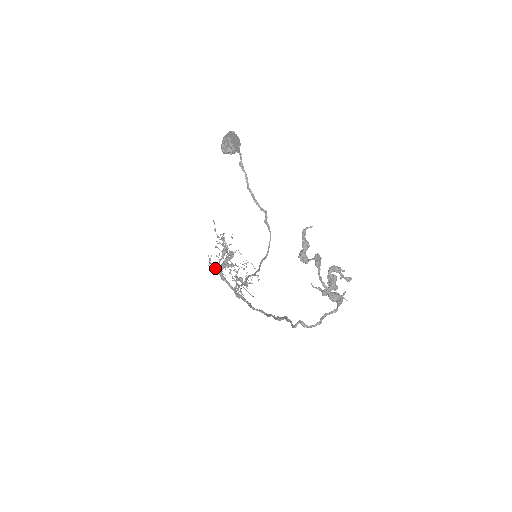
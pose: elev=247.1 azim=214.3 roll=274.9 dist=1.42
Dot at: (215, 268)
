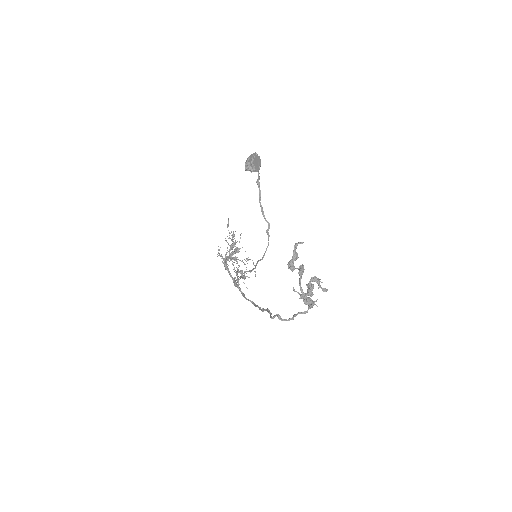
Dot at: (221, 258)
